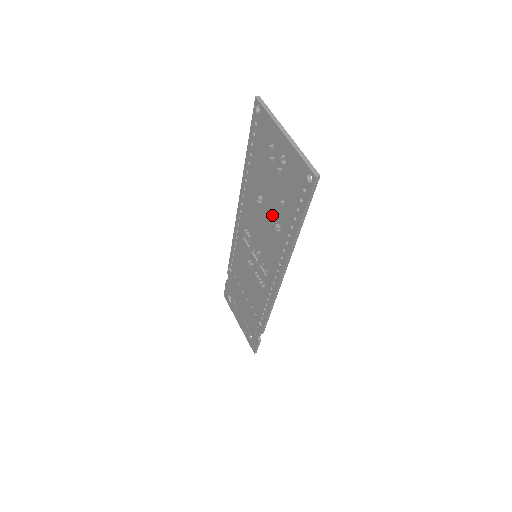
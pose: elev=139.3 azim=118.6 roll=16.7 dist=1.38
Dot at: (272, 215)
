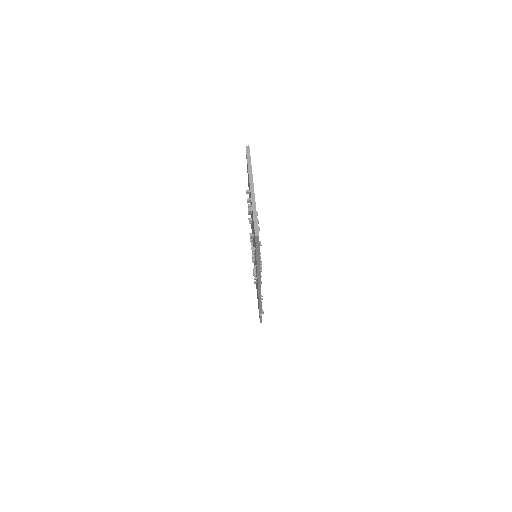
Dot at: occluded
